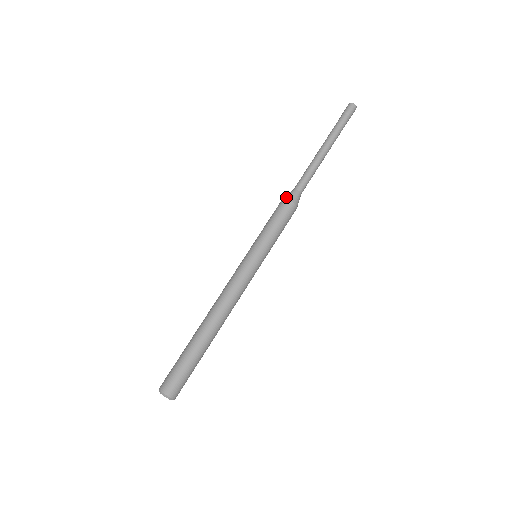
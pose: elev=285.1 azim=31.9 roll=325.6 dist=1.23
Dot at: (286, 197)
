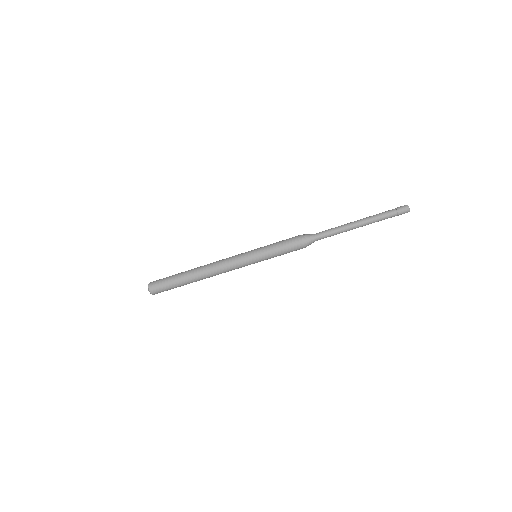
Dot at: (304, 238)
